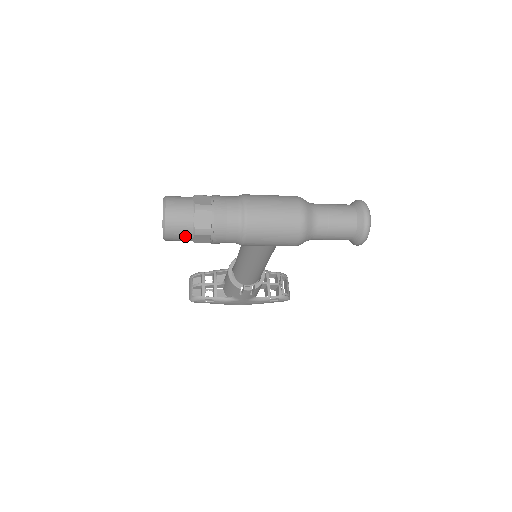
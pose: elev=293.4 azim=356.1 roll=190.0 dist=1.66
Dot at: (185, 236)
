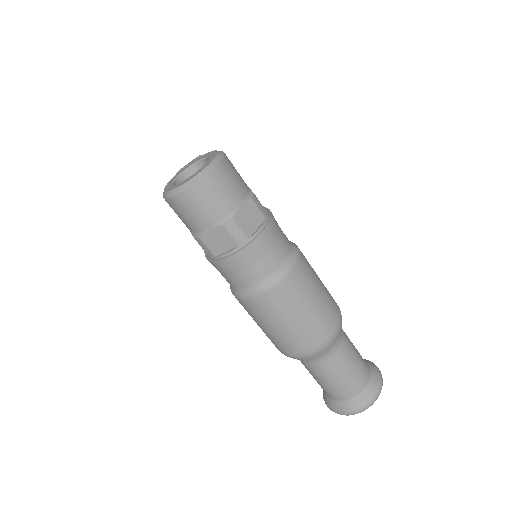
Dot at: (184, 223)
